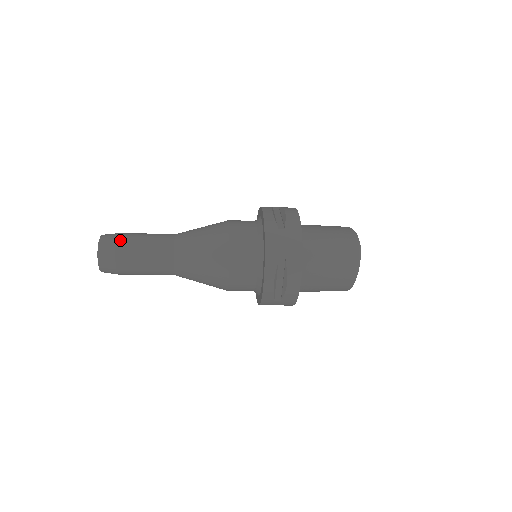
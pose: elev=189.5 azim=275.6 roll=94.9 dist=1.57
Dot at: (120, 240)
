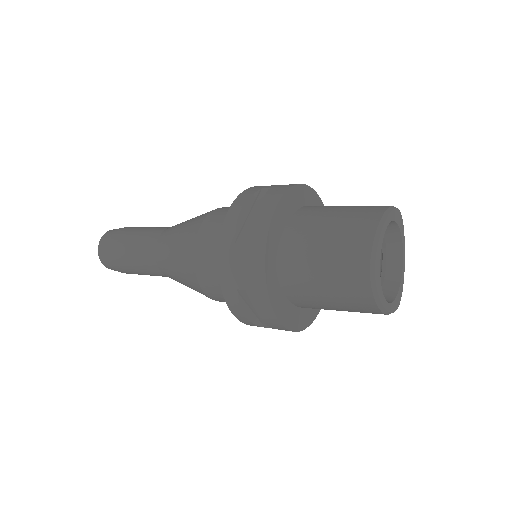
Dot at: (112, 243)
